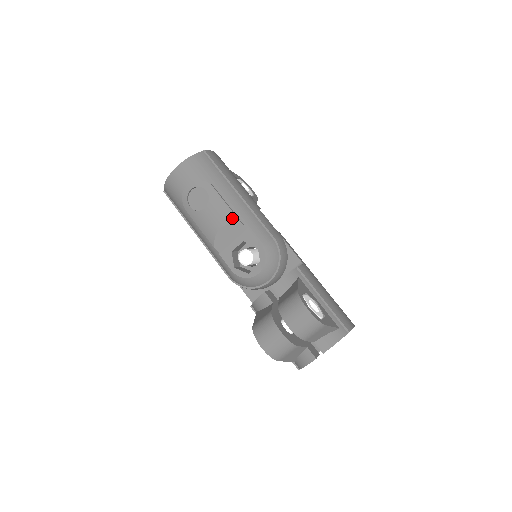
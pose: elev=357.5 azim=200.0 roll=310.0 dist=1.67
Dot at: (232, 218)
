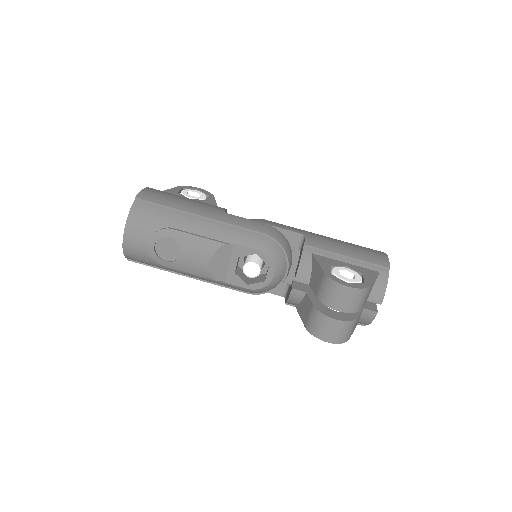
Dot at: (213, 246)
